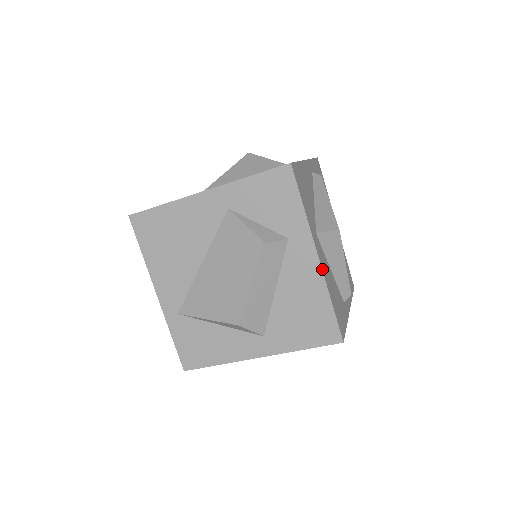
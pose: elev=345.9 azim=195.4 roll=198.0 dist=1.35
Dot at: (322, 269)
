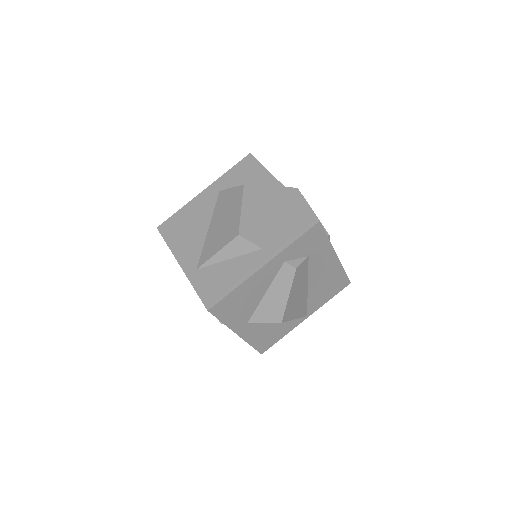
Dot at: (287, 190)
